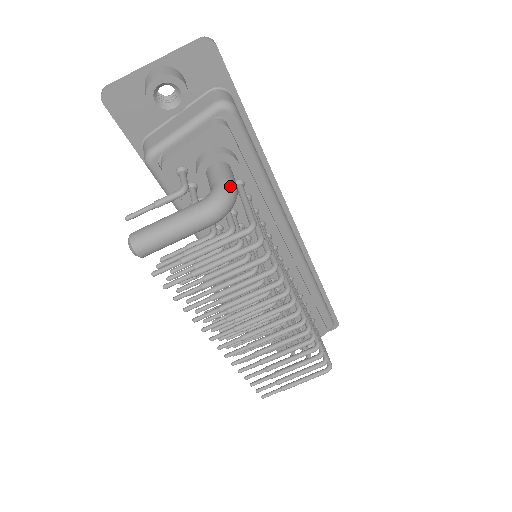
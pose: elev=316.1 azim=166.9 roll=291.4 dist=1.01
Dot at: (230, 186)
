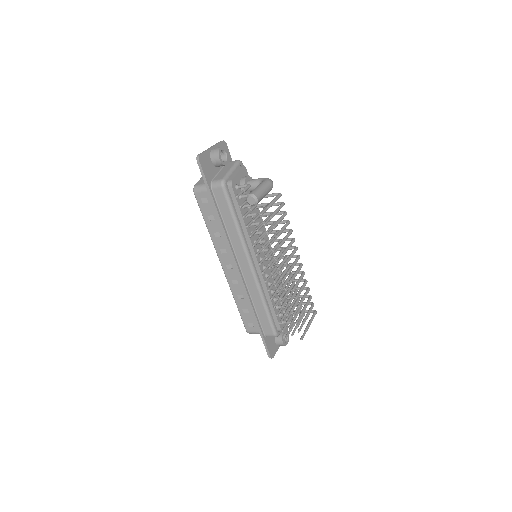
Dot at: occluded
